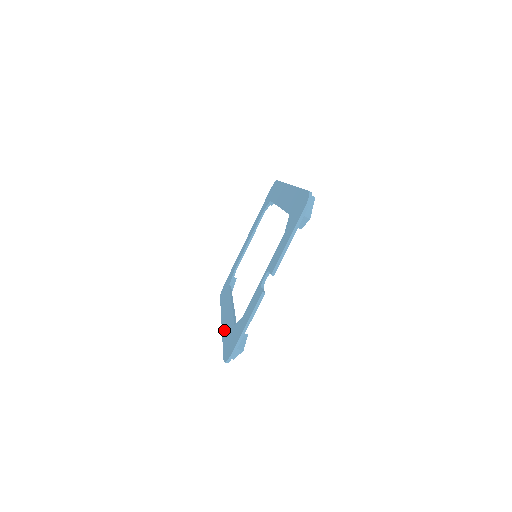
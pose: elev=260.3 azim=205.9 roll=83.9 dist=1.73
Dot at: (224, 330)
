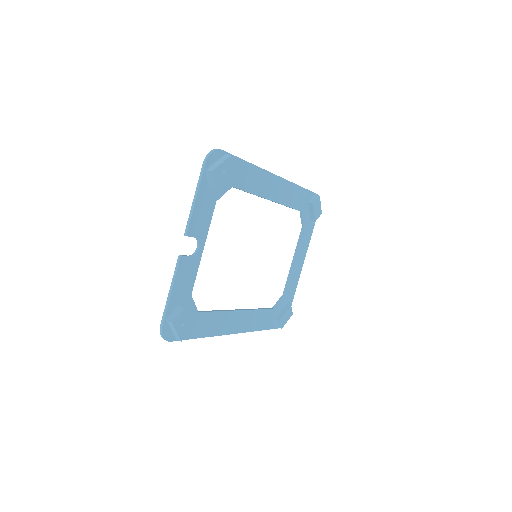
Dot at: occluded
